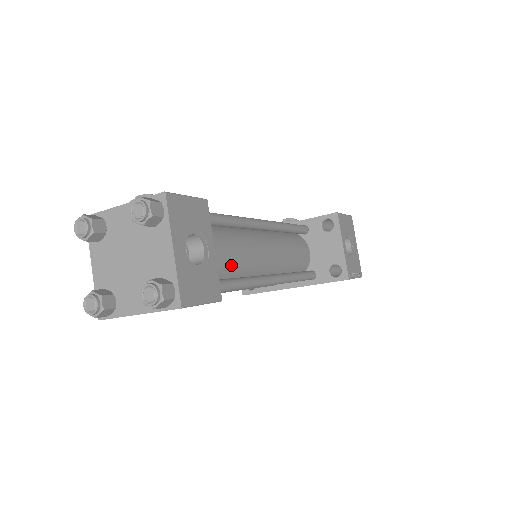
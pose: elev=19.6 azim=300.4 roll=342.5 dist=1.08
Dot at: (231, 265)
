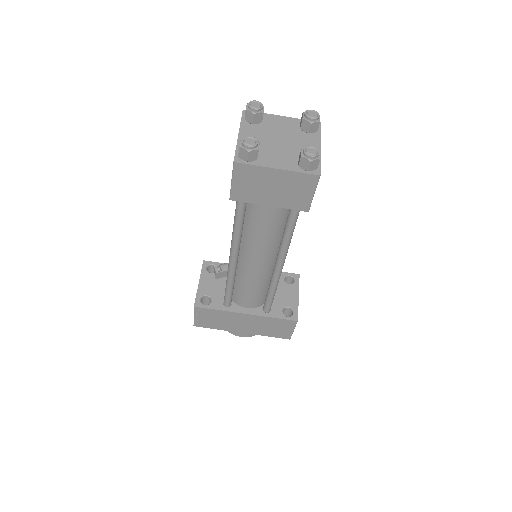
Dot at: occluded
